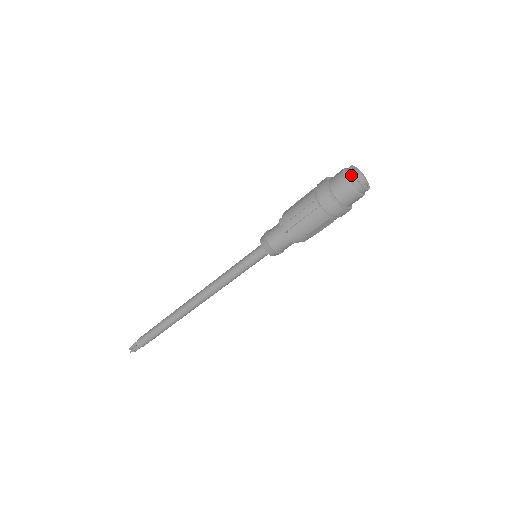
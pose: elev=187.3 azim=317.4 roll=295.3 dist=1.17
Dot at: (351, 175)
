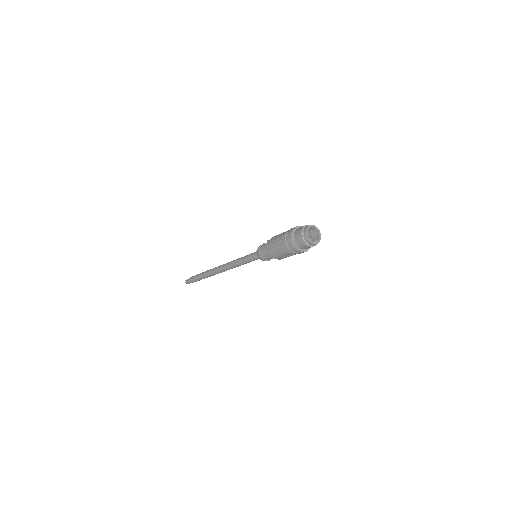
Dot at: (305, 232)
